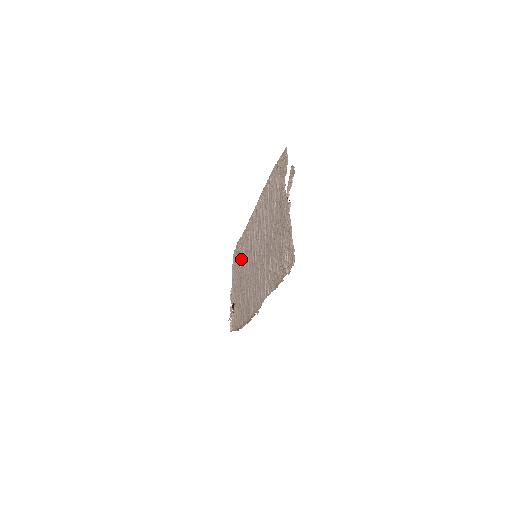
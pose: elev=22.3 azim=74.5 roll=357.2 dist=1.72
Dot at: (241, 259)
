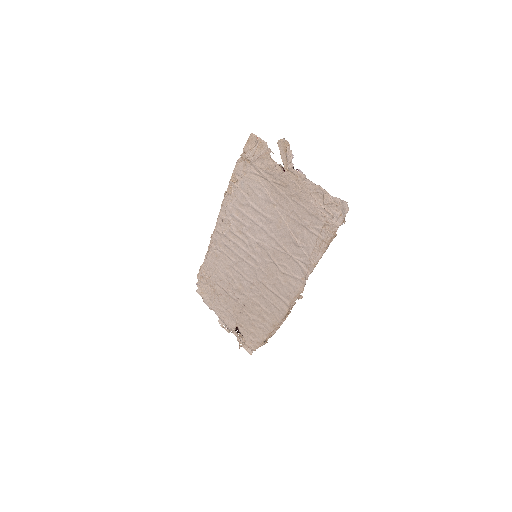
Dot at: (220, 281)
